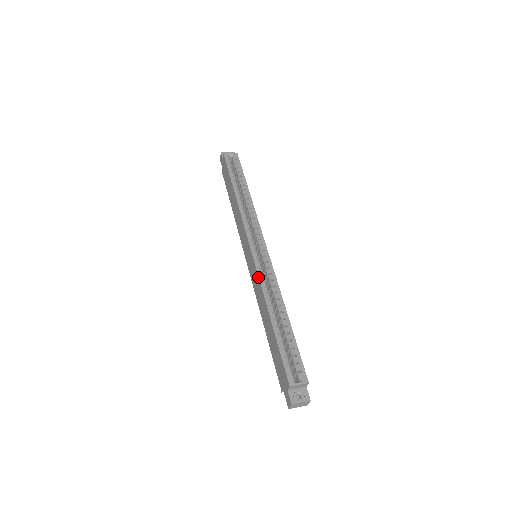
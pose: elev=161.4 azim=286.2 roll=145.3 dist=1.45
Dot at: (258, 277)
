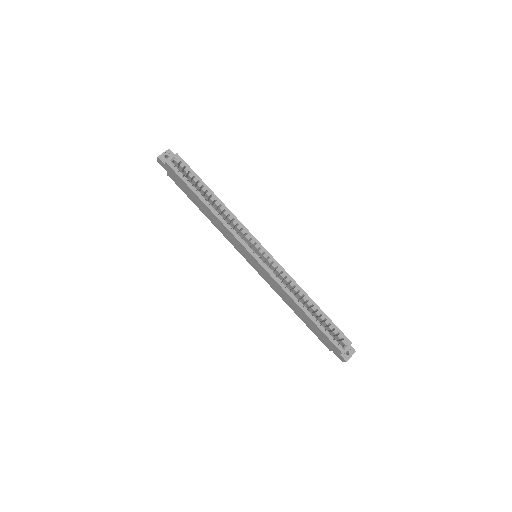
Dot at: (275, 281)
